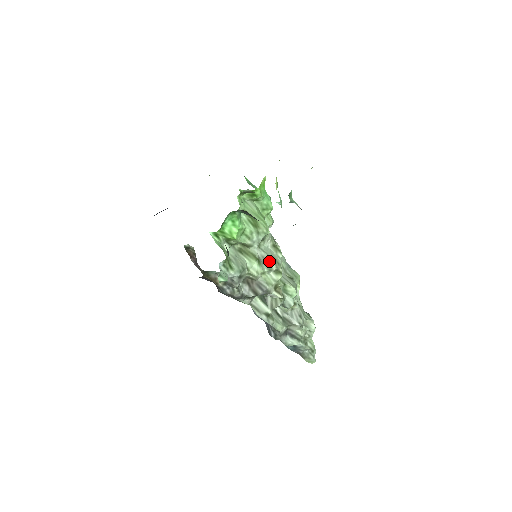
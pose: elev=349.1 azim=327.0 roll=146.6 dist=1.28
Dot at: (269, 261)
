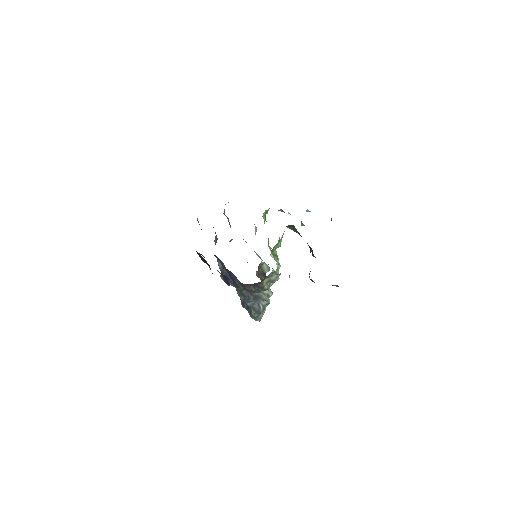
Dot at: occluded
